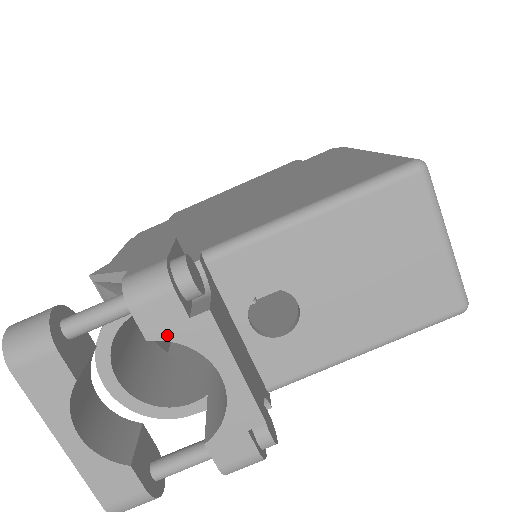
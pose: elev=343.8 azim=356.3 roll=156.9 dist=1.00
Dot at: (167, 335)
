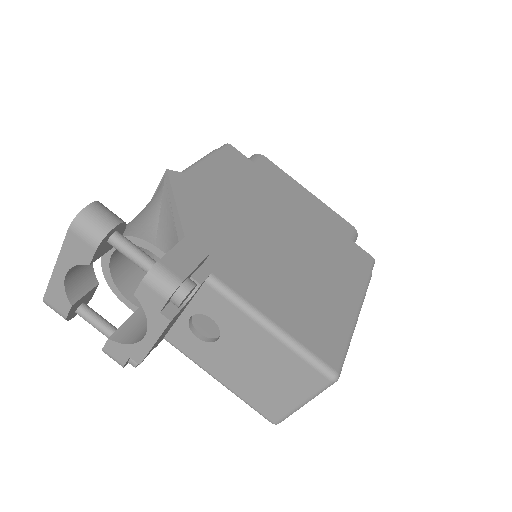
Dot at: (144, 304)
